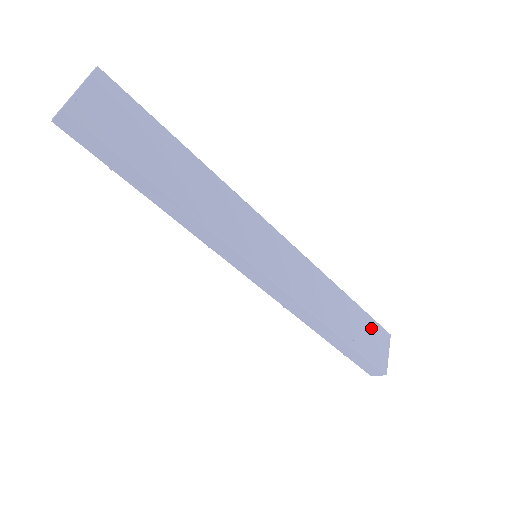
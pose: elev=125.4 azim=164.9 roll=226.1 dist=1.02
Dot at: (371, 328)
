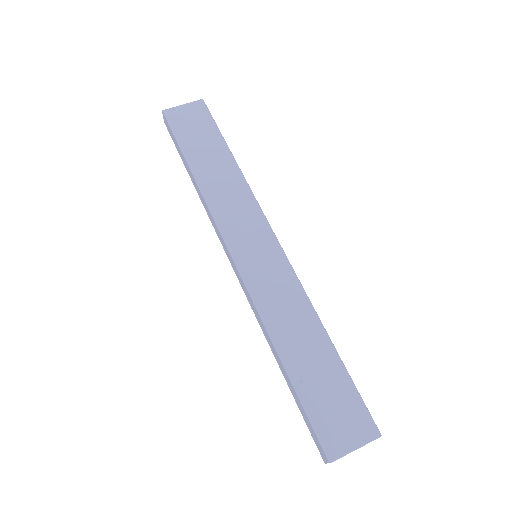
Dot at: (345, 398)
